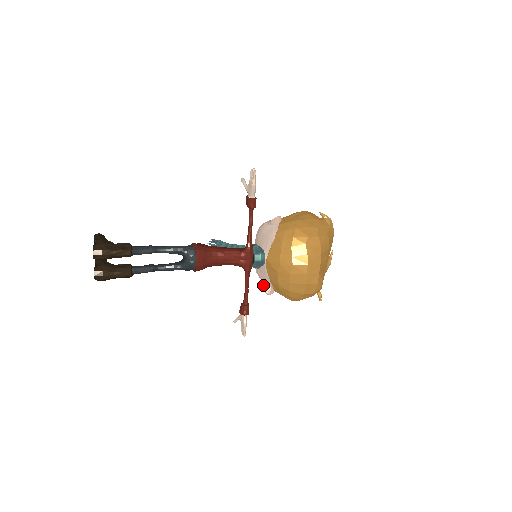
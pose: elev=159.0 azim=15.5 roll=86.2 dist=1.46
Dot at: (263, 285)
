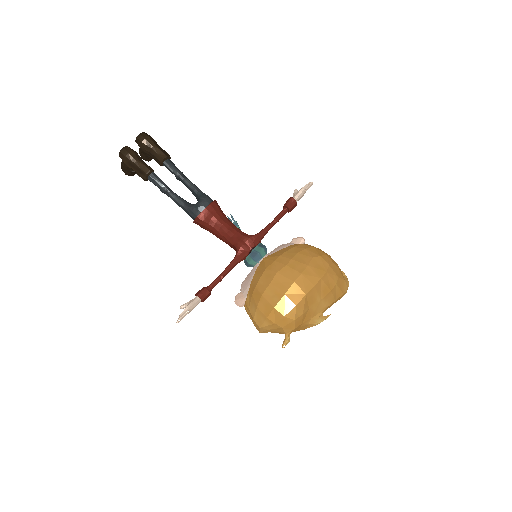
Dot at: (239, 293)
